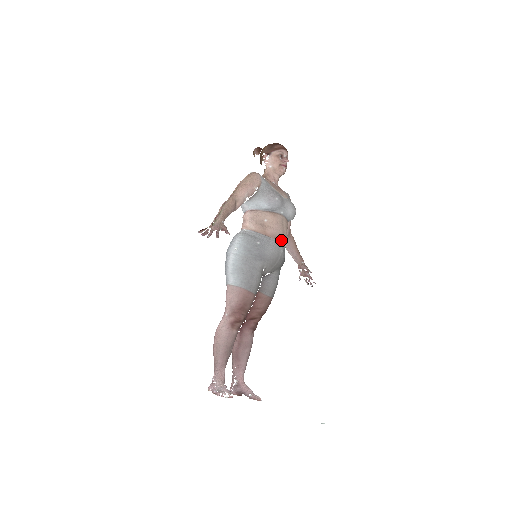
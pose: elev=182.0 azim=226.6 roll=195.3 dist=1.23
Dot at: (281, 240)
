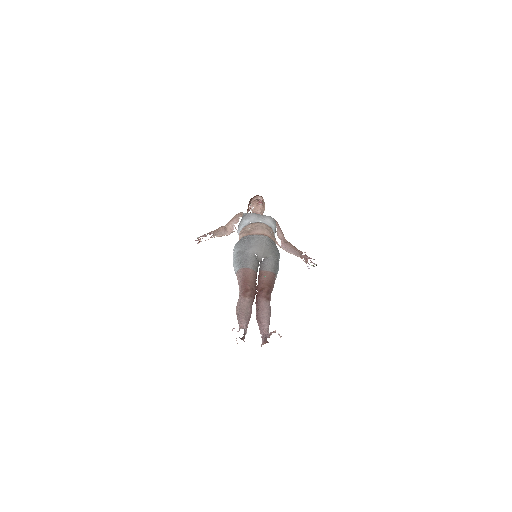
Dot at: (264, 235)
